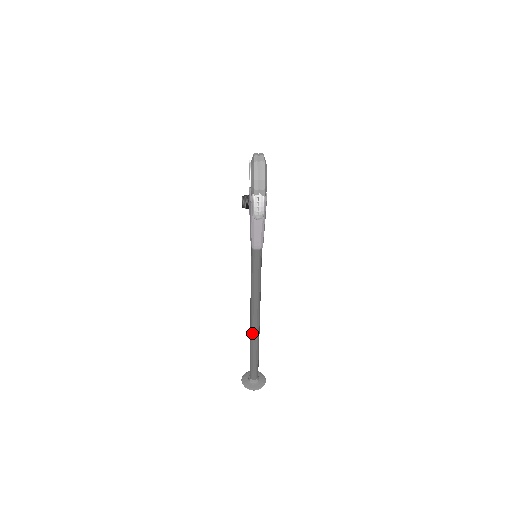
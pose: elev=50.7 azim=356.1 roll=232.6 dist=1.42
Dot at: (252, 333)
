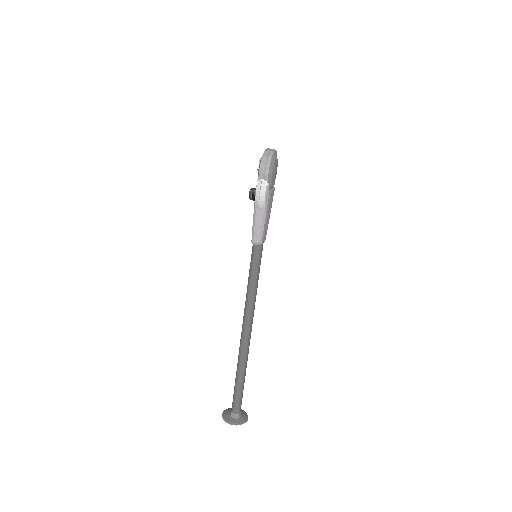
Dot at: (240, 349)
